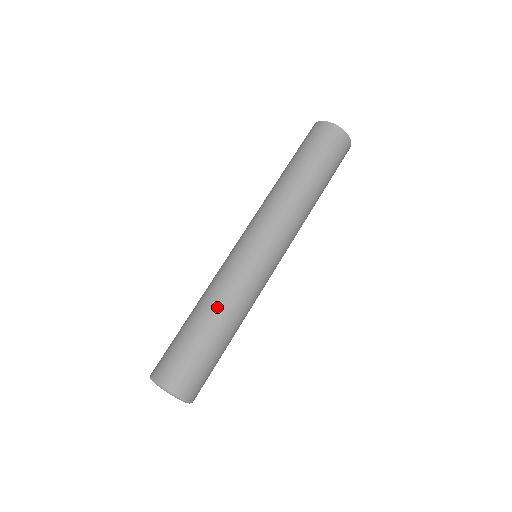
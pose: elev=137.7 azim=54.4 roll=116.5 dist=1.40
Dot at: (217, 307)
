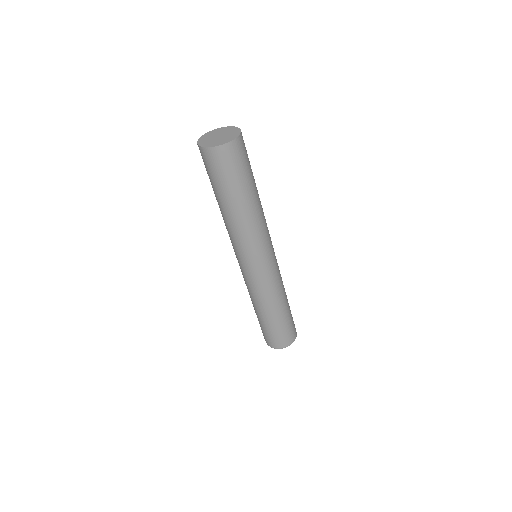
Dot at: (277, 304)
